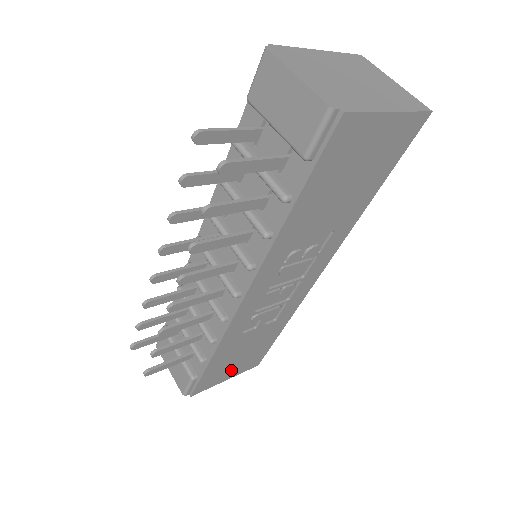
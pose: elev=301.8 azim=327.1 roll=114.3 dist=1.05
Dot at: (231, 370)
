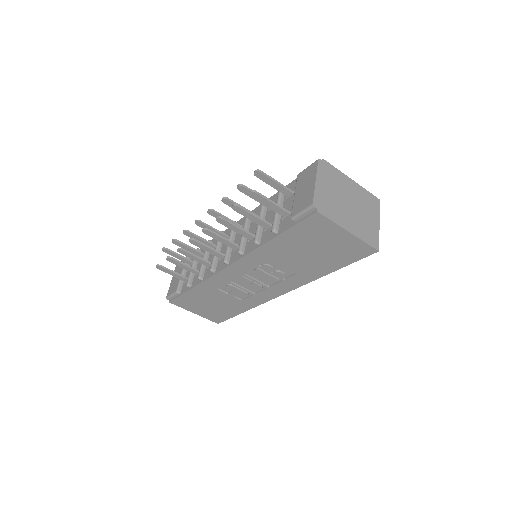
Dot at: (200, 309)
